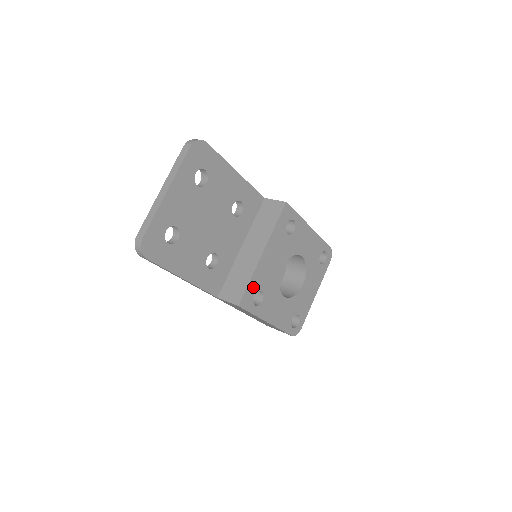
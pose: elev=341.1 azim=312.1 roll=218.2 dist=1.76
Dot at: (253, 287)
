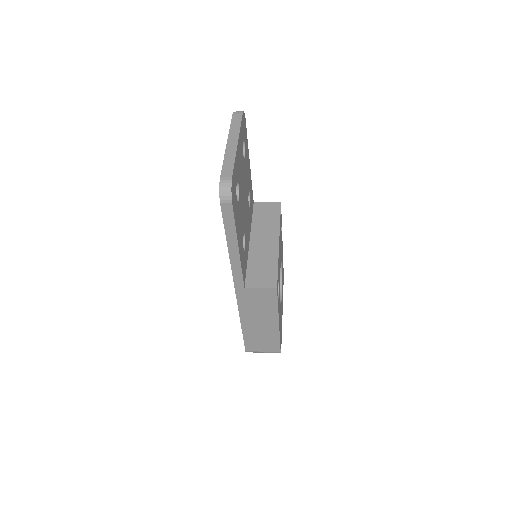
Dot at: (278, 274)
